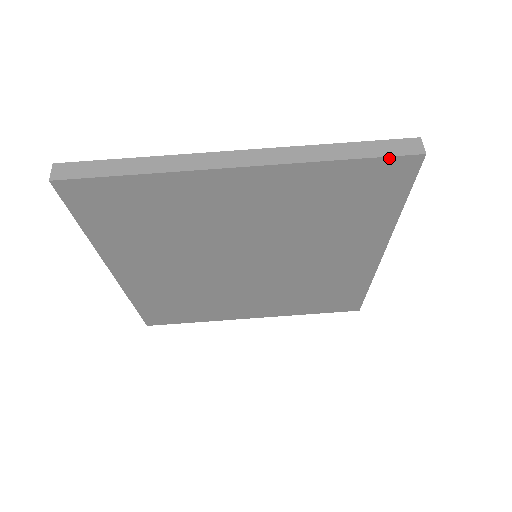
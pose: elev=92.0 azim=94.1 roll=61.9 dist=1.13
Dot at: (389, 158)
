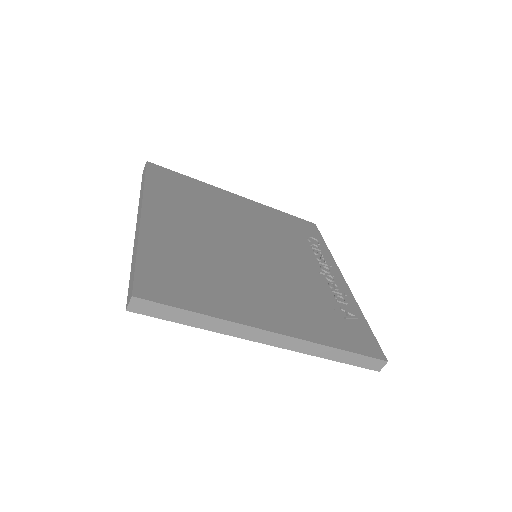
Dot at: (359, 366)
